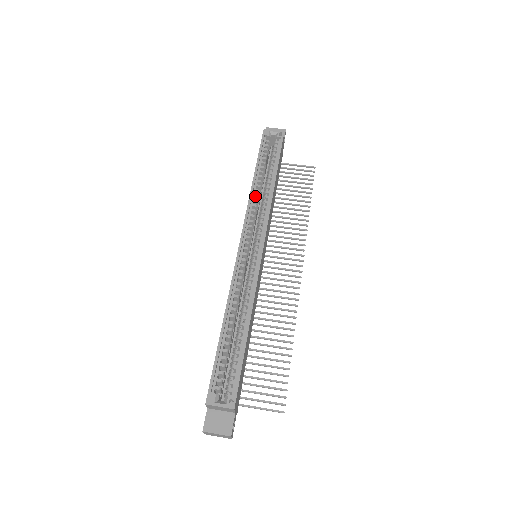
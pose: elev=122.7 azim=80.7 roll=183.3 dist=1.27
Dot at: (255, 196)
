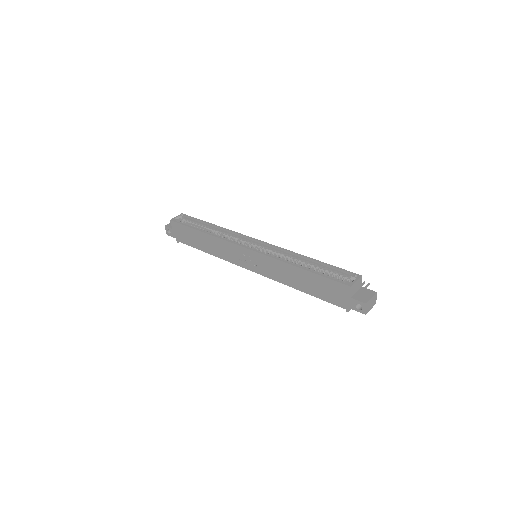
Dot at: (216, 236)
